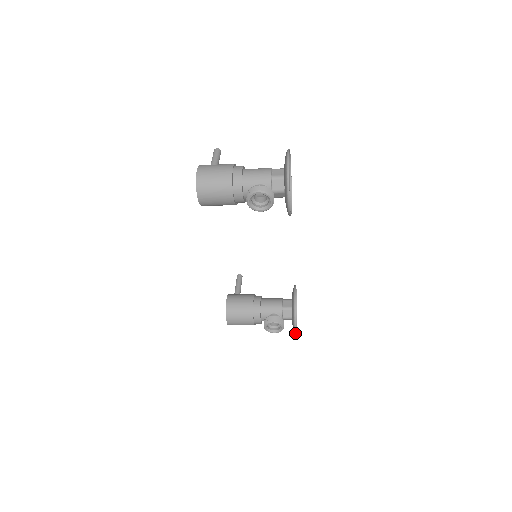
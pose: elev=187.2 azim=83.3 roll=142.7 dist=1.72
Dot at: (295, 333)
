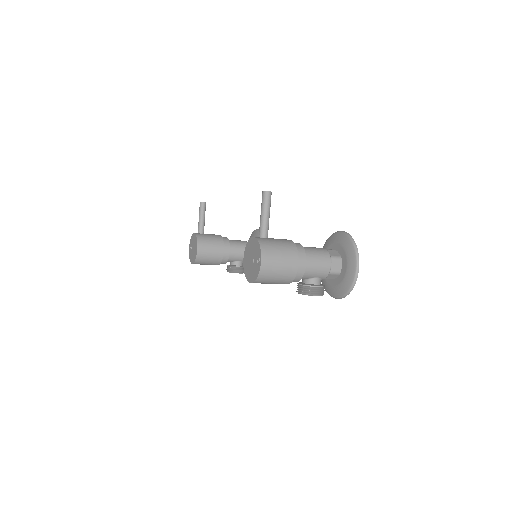
Dot at: occluded
